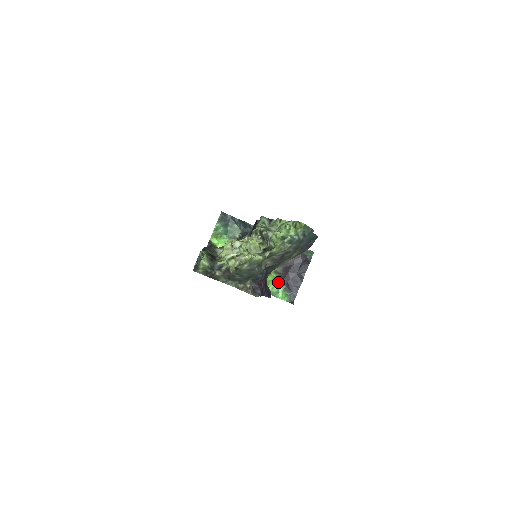
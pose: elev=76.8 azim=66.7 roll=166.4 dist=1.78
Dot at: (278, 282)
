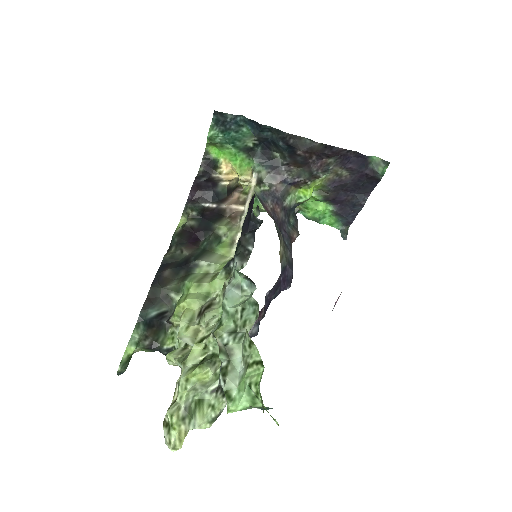
Dot at: (324, 204)
